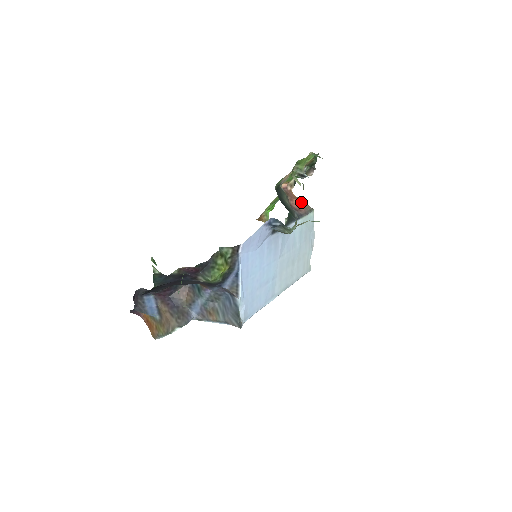
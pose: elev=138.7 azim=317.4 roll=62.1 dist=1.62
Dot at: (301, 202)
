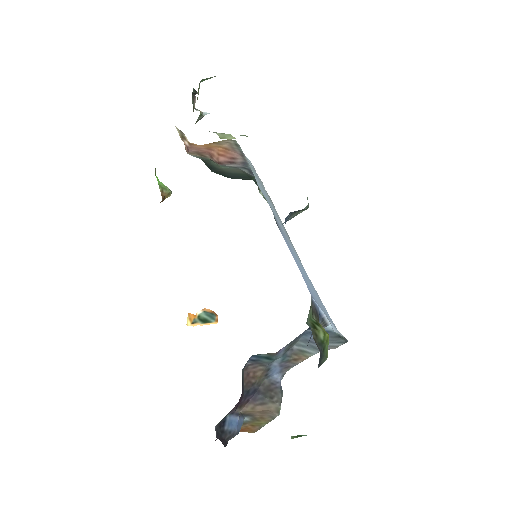
Dot at: (220, 147)
